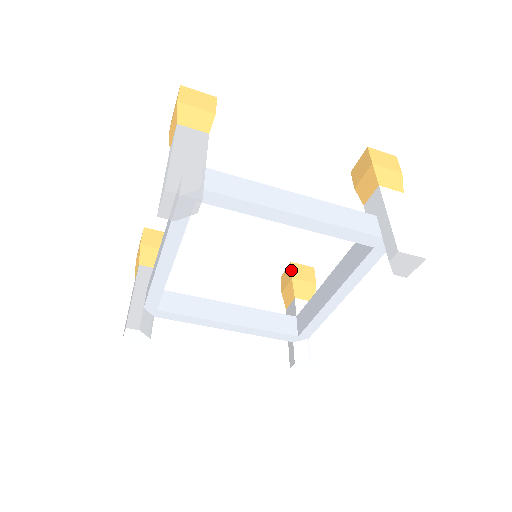
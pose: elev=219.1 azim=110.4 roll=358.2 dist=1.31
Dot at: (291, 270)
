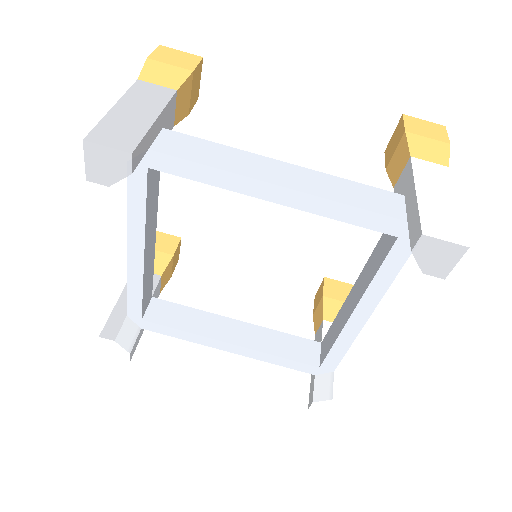
Dot at: (323, 286)
